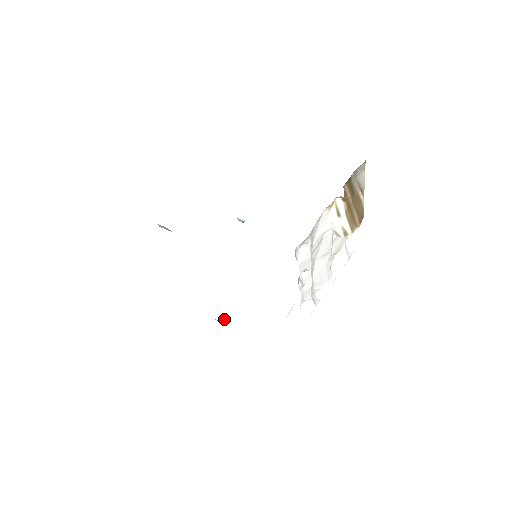
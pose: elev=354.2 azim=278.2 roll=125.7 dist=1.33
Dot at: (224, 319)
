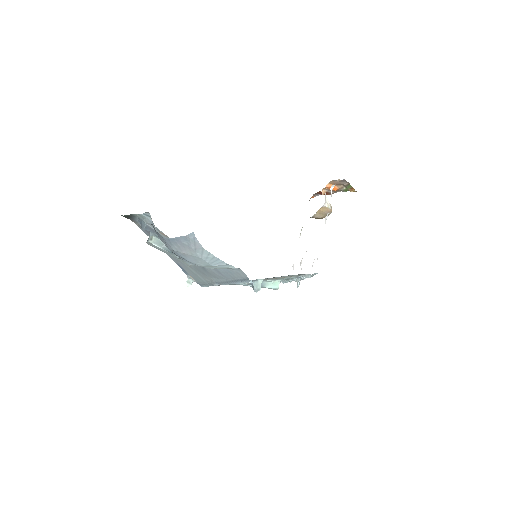
Dot at: (258, 289)
